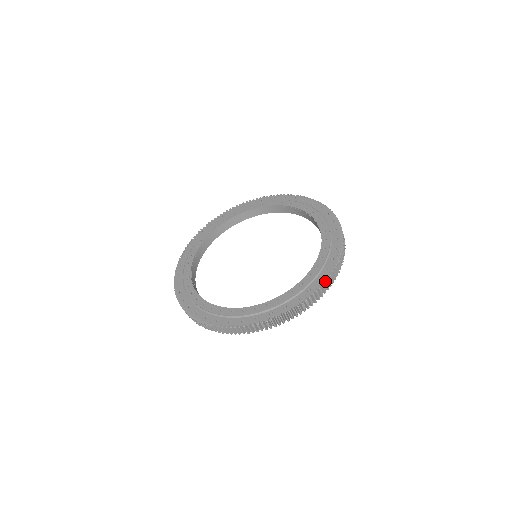
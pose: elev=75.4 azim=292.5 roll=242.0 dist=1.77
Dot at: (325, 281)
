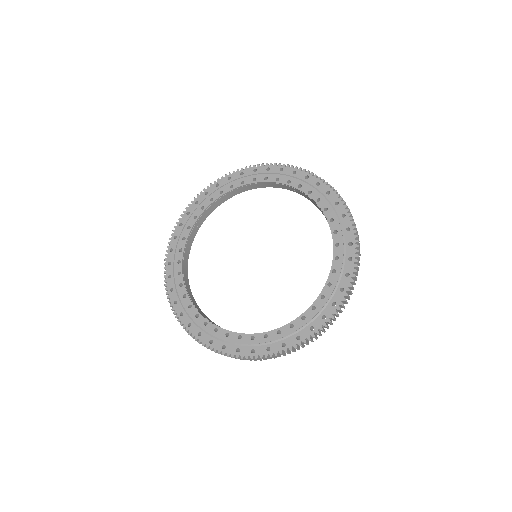
Dot at: (357, 241)
